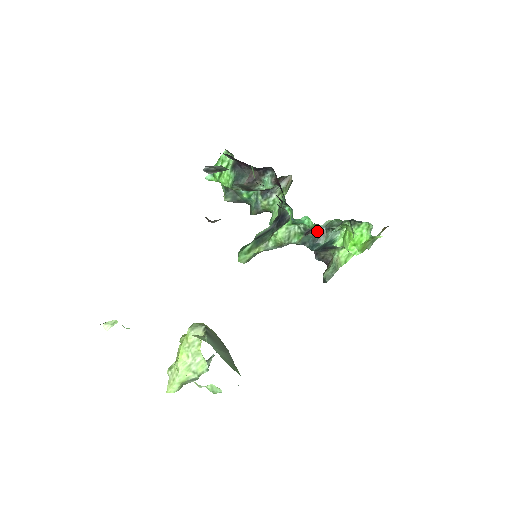
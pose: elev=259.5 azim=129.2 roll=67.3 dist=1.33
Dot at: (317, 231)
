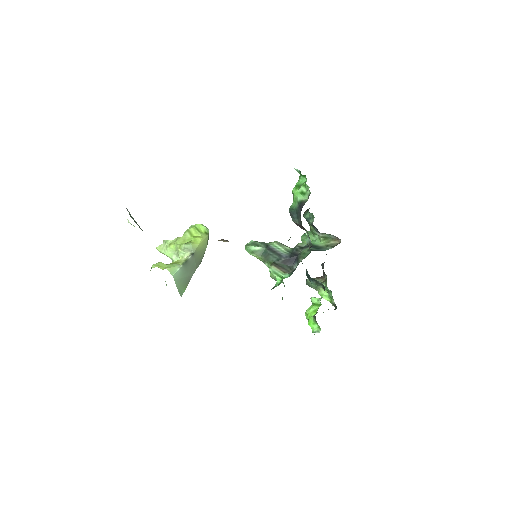
Dot at: (314, 279)
